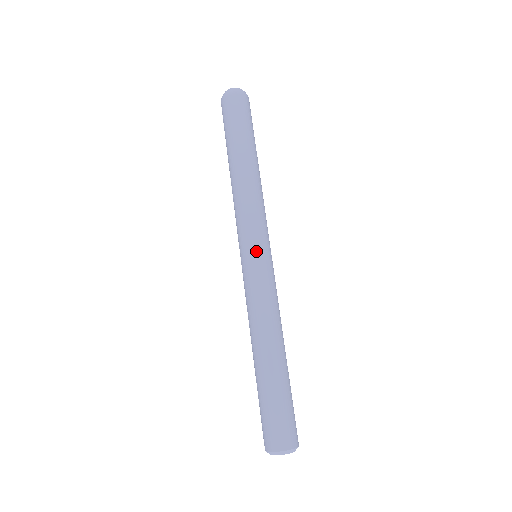
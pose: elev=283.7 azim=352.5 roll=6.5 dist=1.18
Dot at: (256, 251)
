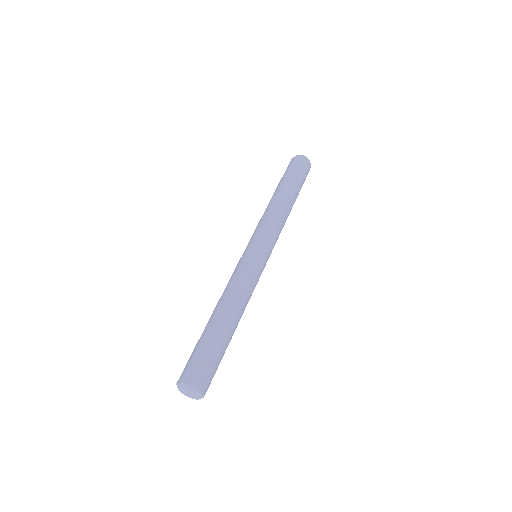
Dot at: (257, 248)
